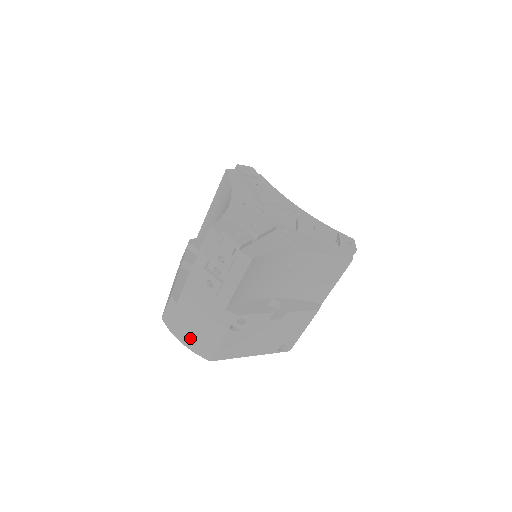
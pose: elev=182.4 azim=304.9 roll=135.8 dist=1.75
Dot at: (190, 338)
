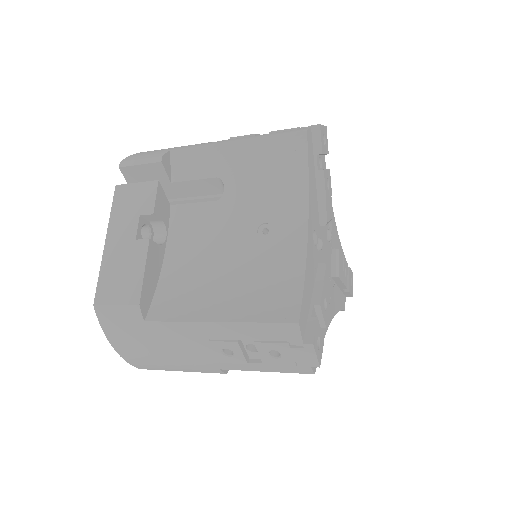
Dot at: (134, 354)
